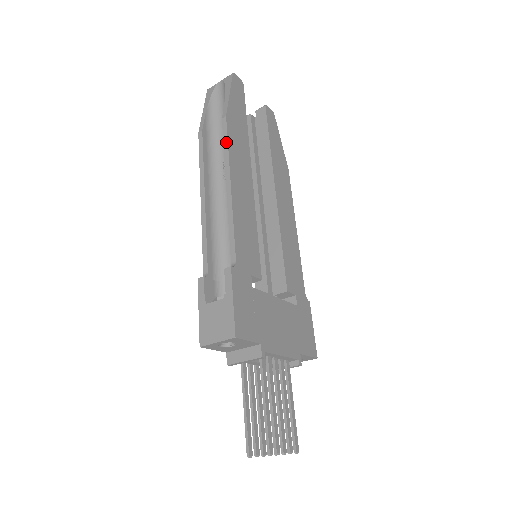
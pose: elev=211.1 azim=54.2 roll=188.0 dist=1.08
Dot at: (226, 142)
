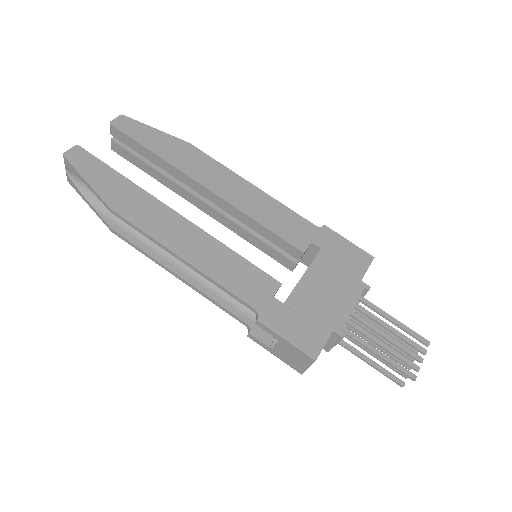
Dot at: (138, 229)
